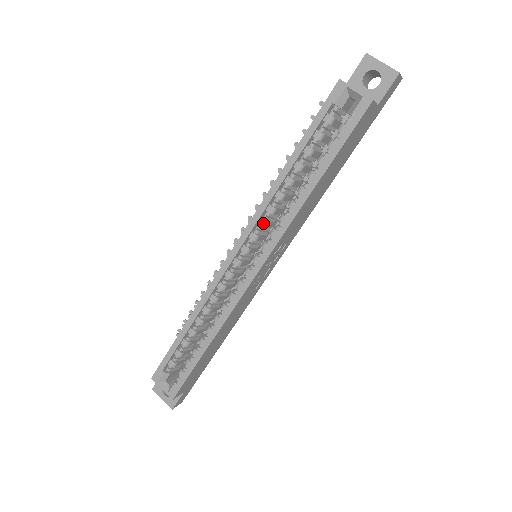
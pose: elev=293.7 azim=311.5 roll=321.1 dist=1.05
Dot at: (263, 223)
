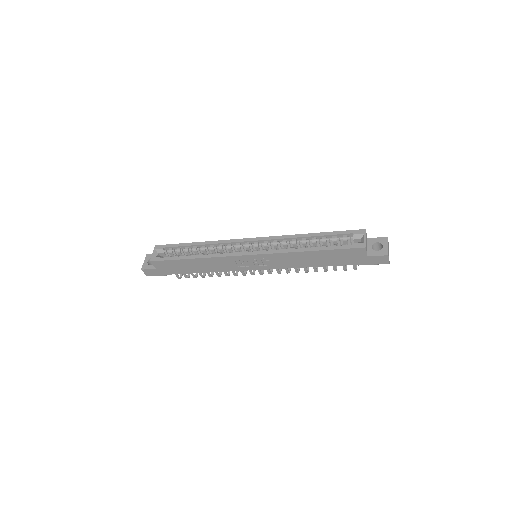
Dot at: (275, 243)
